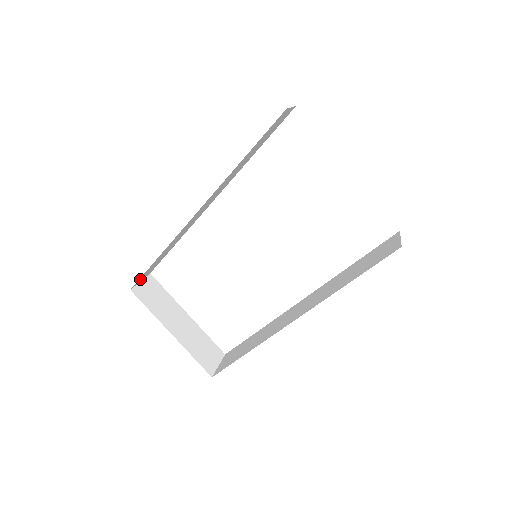
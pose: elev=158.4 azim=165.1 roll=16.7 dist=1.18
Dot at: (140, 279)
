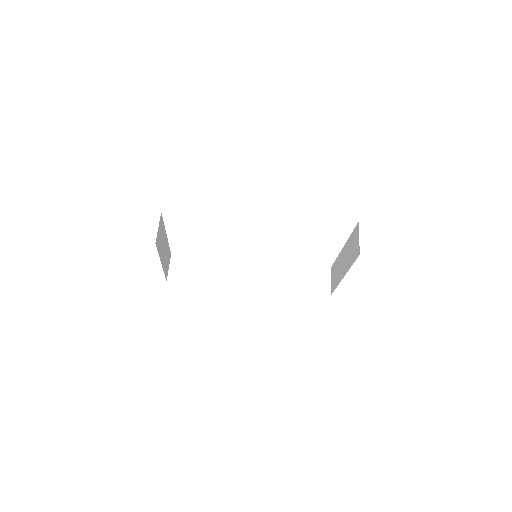
Dot at: occluded
